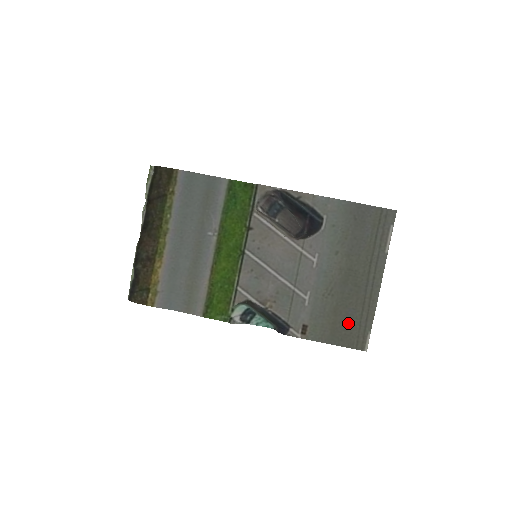
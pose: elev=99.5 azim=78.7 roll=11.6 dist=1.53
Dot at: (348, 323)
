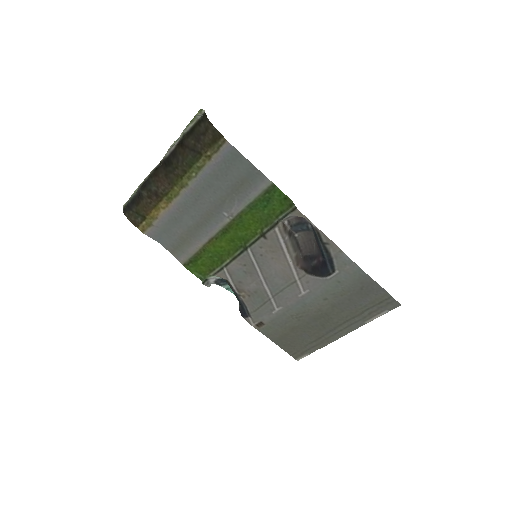
Dot at: (297, 340)
